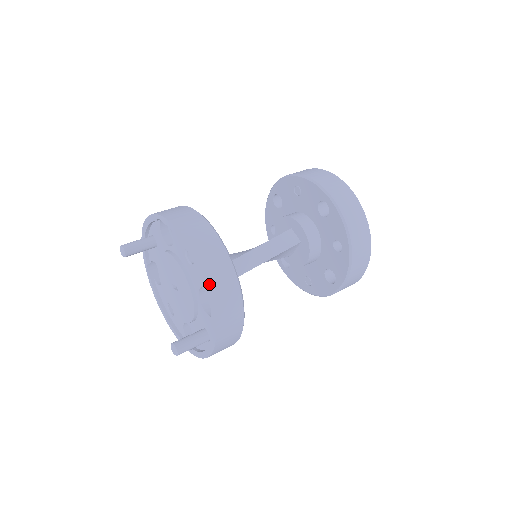
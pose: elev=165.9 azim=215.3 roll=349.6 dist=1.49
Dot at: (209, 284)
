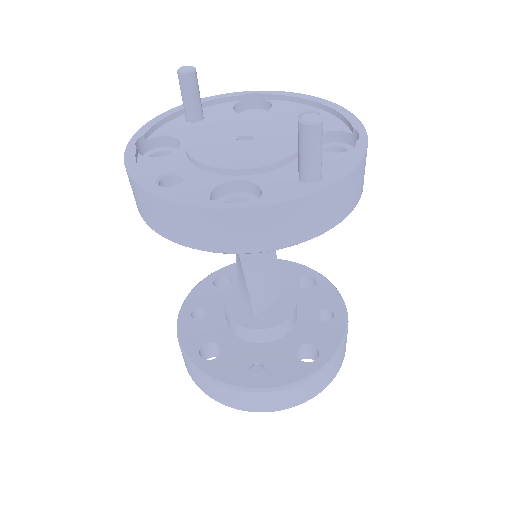
Dot at: (357, 122)
